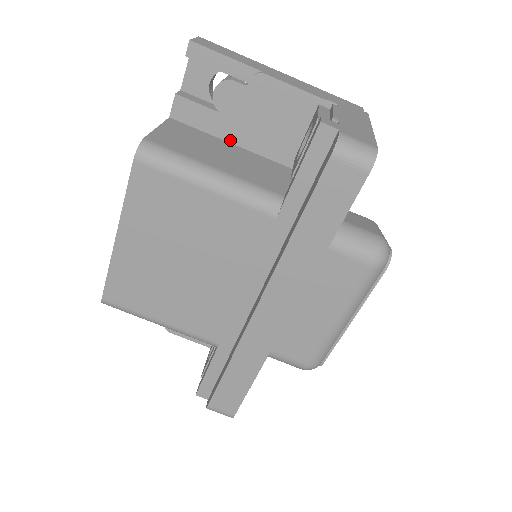
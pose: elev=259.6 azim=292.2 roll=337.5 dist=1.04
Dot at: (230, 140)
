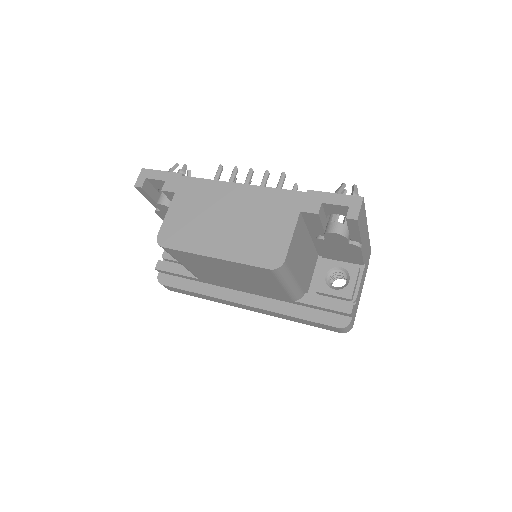
Dot at: (311, 233)
